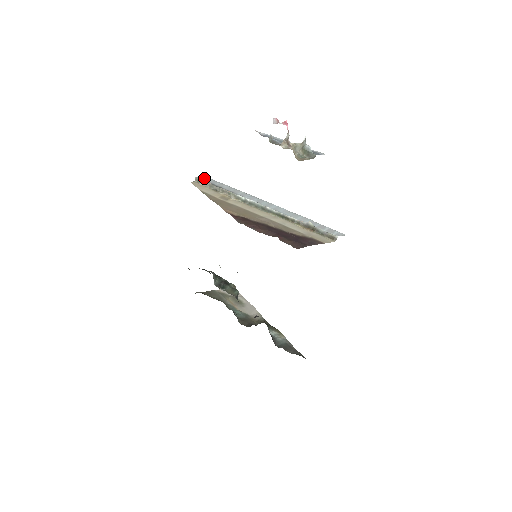
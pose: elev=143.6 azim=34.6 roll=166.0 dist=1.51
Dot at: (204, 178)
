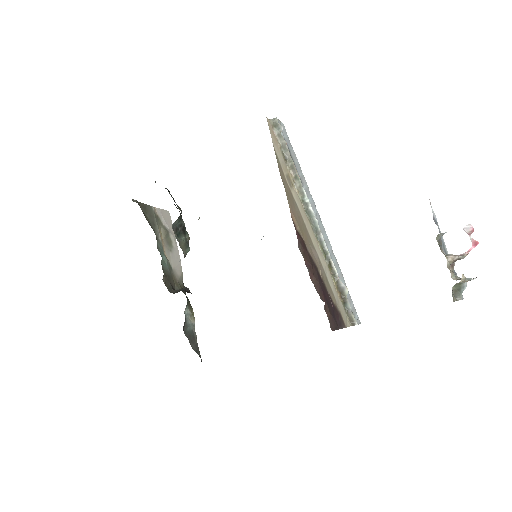
Dot at: (282, 126)
